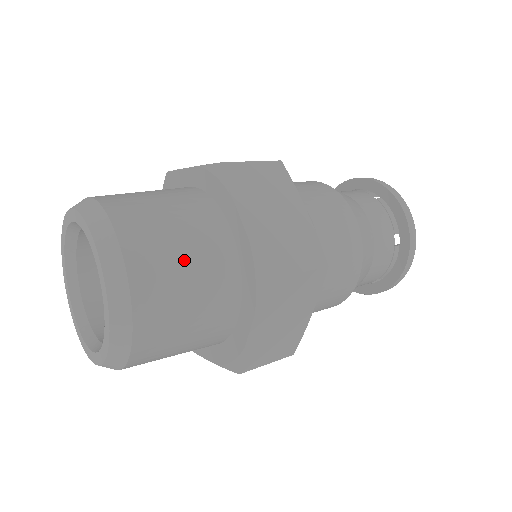
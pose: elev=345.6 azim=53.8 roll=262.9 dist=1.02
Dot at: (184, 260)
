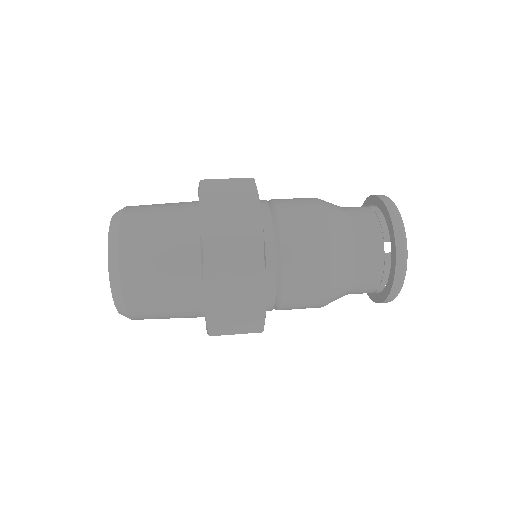
Dot at: (164, 304)
